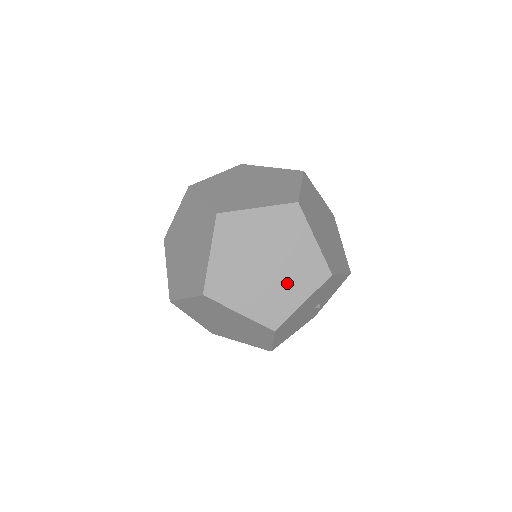
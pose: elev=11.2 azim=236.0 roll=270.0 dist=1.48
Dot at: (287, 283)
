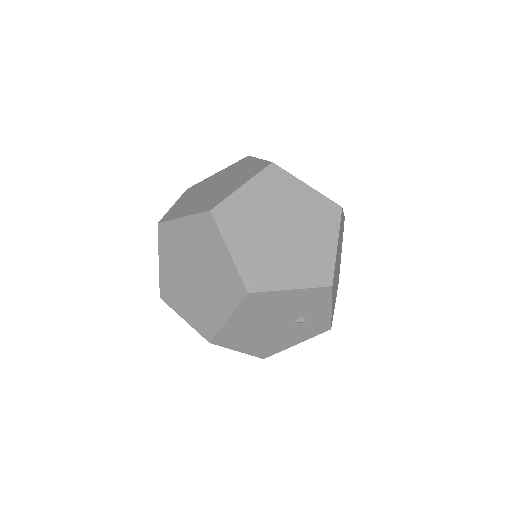
Dot at: (212, 296)
